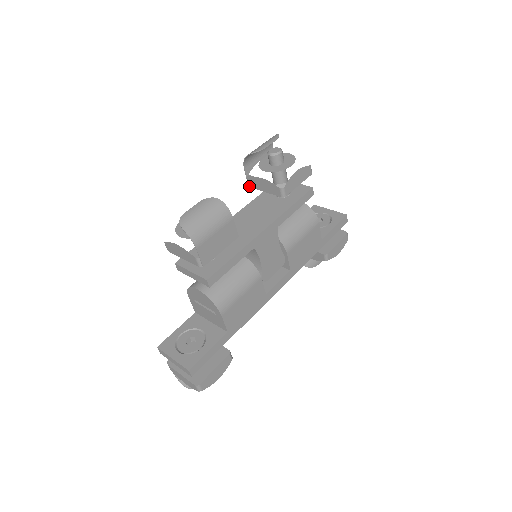
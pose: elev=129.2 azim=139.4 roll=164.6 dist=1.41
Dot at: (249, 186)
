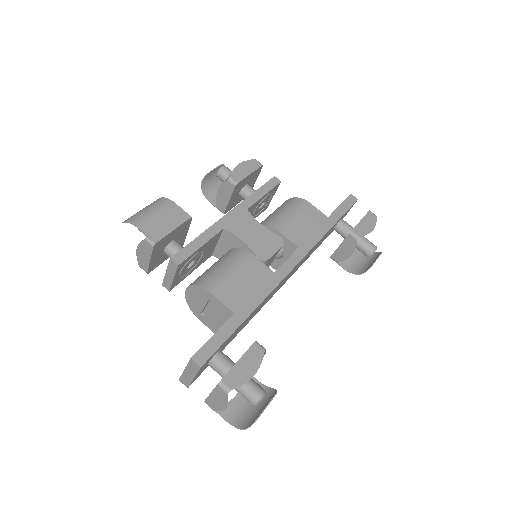
Dot at: (223, 213)
